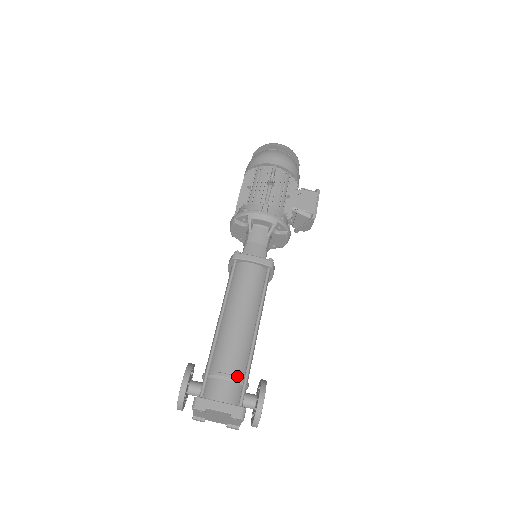
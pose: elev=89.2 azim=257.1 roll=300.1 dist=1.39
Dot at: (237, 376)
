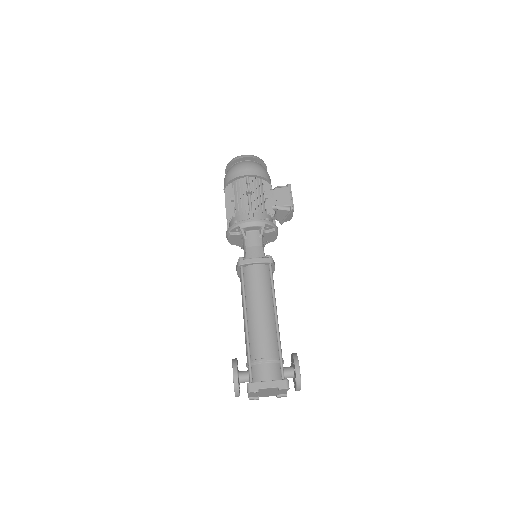
Dot at: (273, 357)
